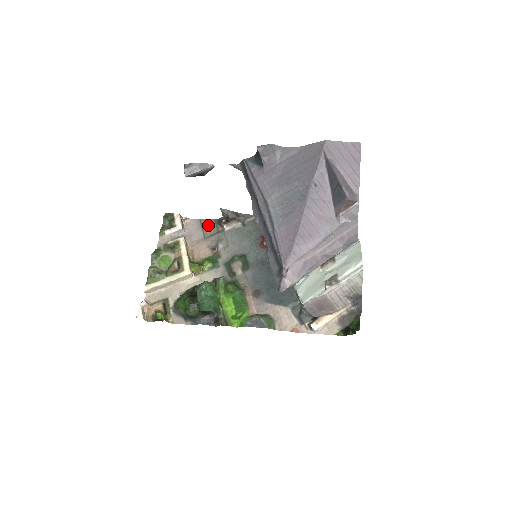
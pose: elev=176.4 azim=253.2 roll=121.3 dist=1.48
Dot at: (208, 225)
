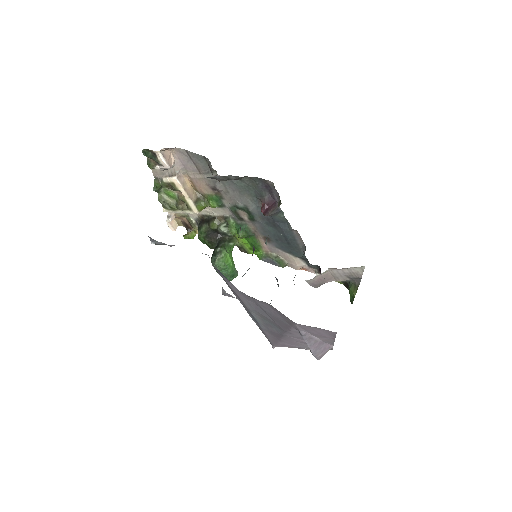
Dot at: (198, 160)
